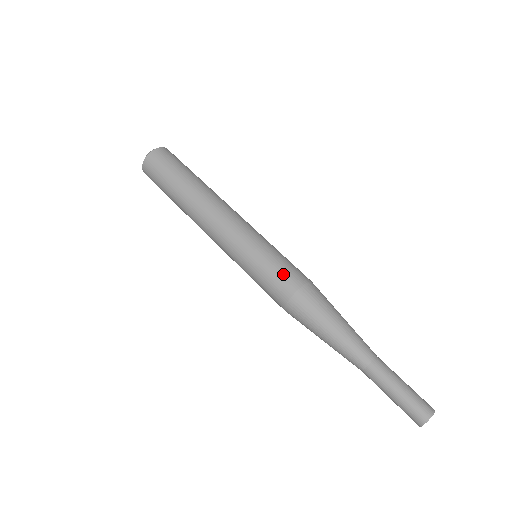
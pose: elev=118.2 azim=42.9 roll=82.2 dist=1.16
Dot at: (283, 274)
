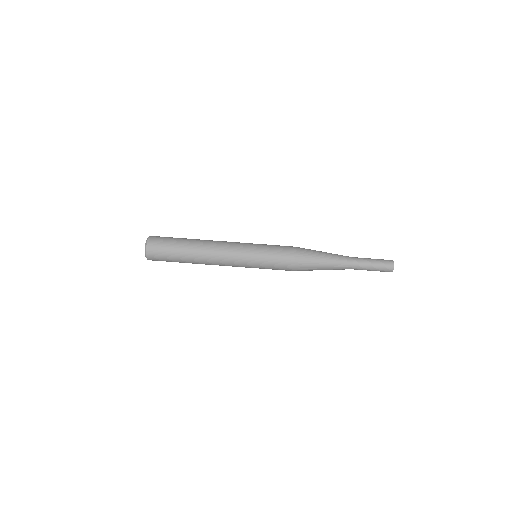
Dot at: (282, 258)
